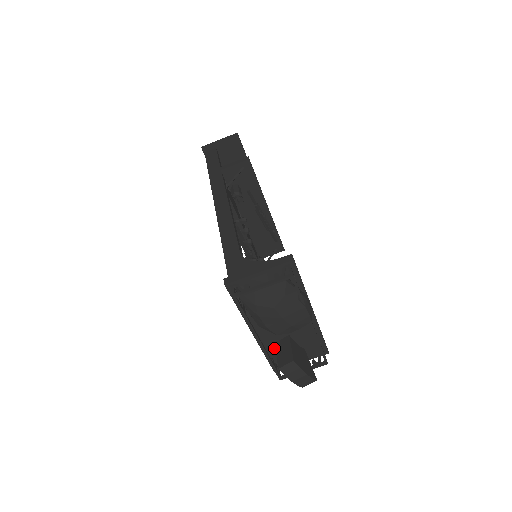
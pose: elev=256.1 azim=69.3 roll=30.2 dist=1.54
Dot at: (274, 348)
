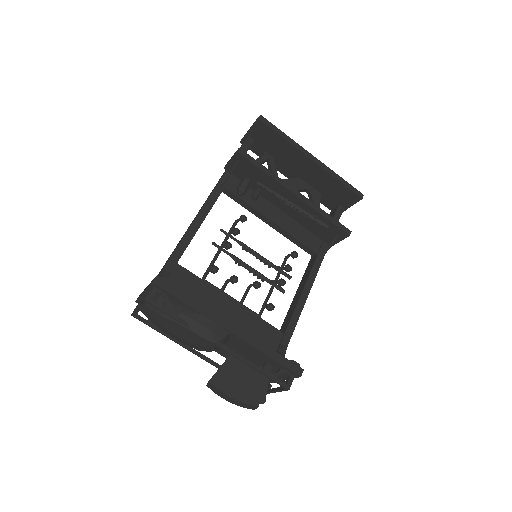
Dot at: occluded
